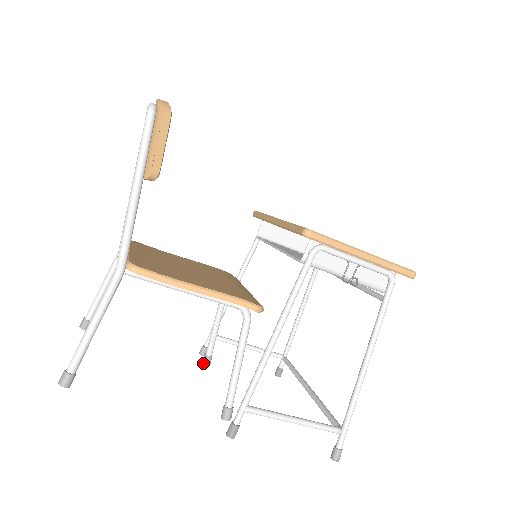
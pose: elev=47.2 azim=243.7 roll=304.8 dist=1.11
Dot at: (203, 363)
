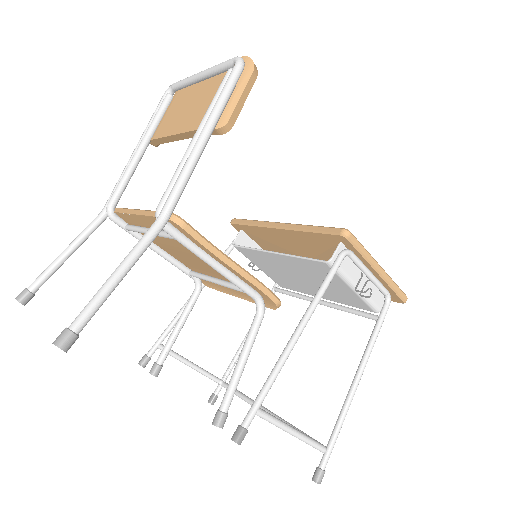
Dot at: (151, 373)
